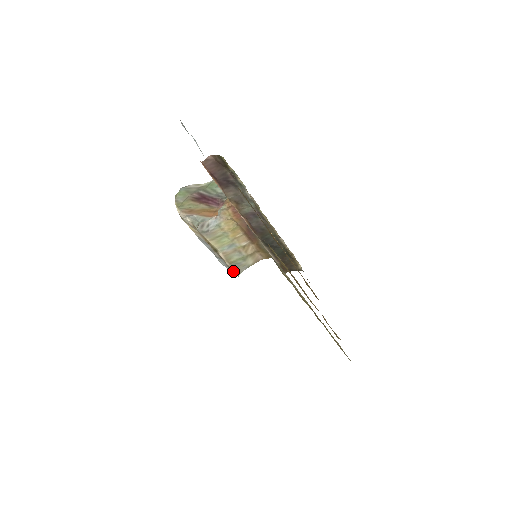
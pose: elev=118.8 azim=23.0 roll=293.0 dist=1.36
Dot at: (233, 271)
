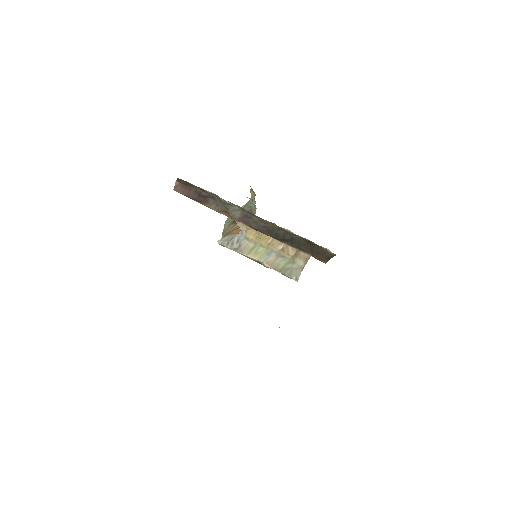
Dot at: occluded
